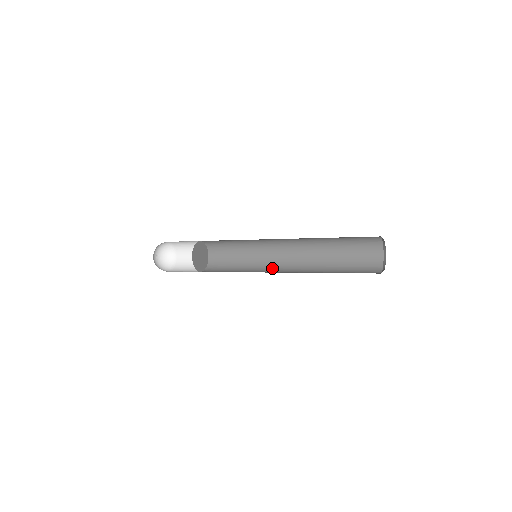
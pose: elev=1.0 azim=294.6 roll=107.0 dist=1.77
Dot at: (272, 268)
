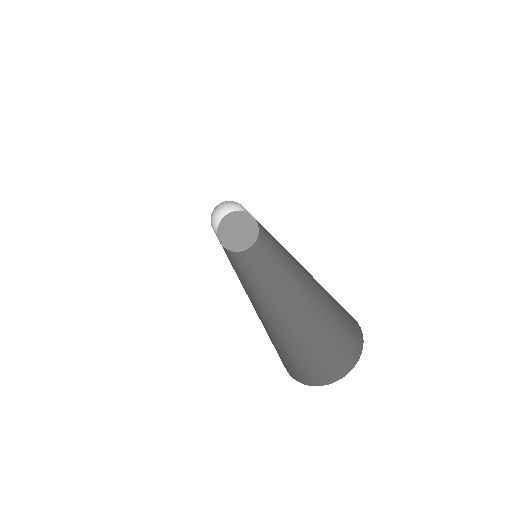
Dot at: (253, 286)
